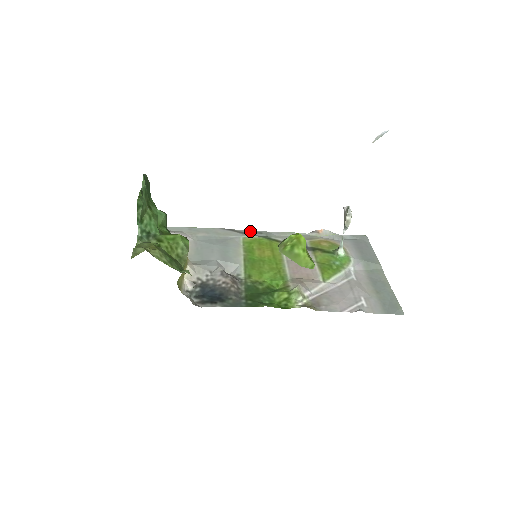
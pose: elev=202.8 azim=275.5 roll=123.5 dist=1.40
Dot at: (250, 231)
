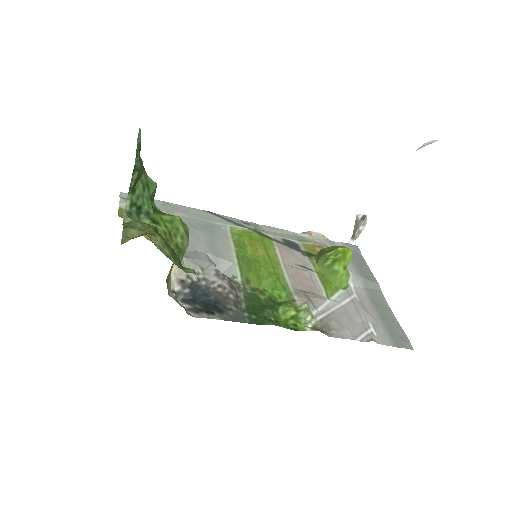
Dot at: (236, 219)
